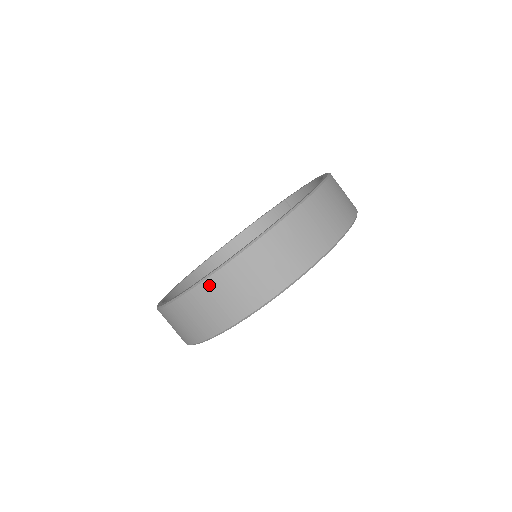
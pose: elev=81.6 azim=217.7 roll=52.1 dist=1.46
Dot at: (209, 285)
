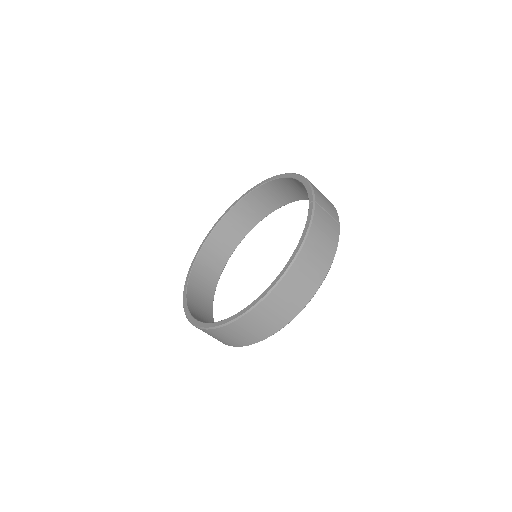
Dot at: occluded
